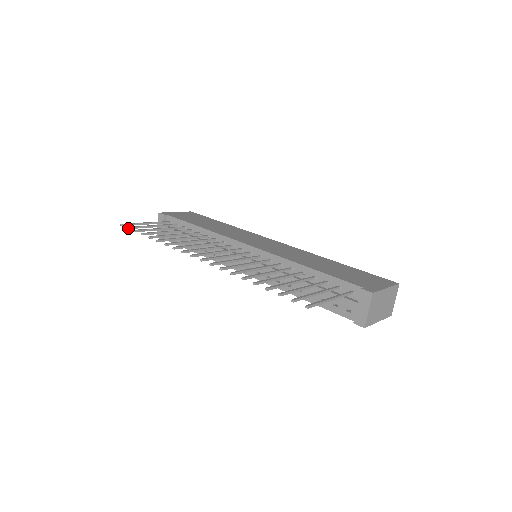
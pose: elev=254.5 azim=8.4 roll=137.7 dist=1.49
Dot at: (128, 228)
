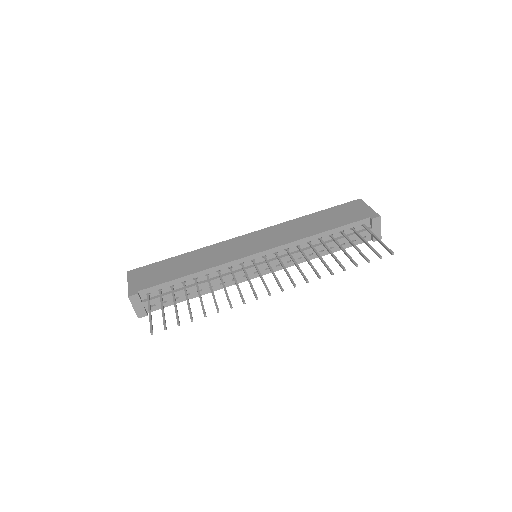
Dot at: (166, 329)
